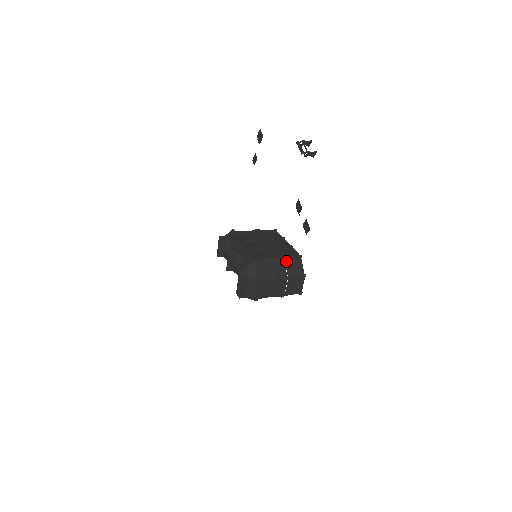
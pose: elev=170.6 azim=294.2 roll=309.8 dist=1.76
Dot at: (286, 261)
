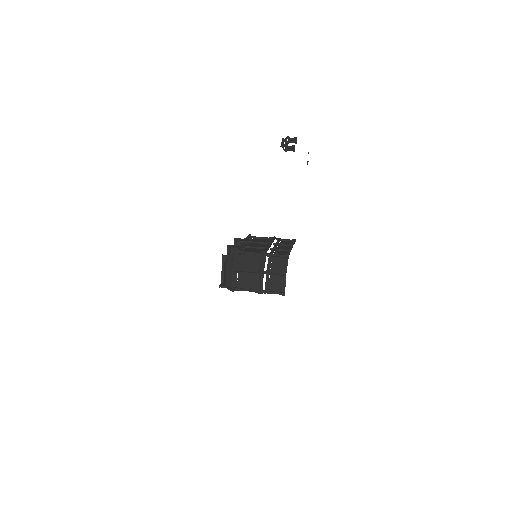
Dot at: (270, 258)
